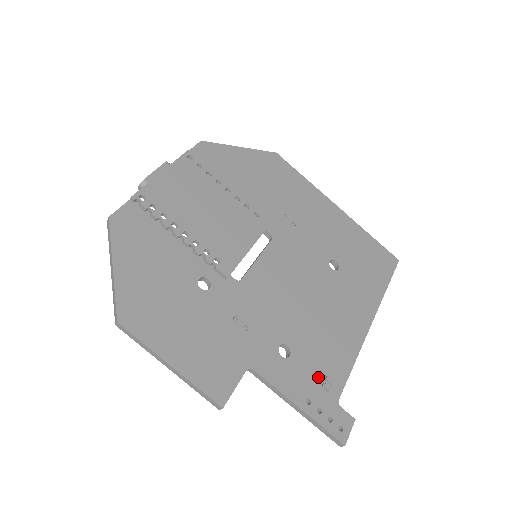
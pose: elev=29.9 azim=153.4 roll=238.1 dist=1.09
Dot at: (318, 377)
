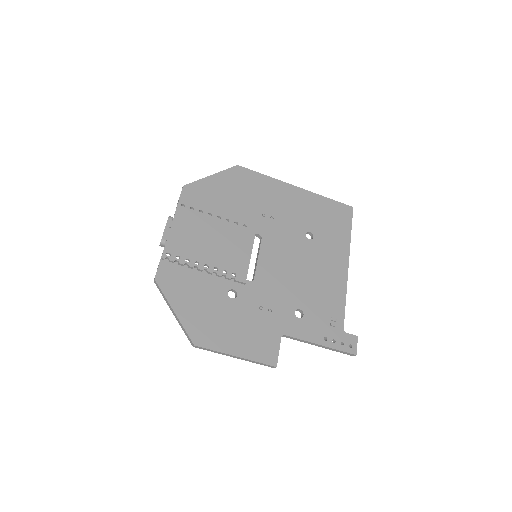
Dot at: (326, 320)
